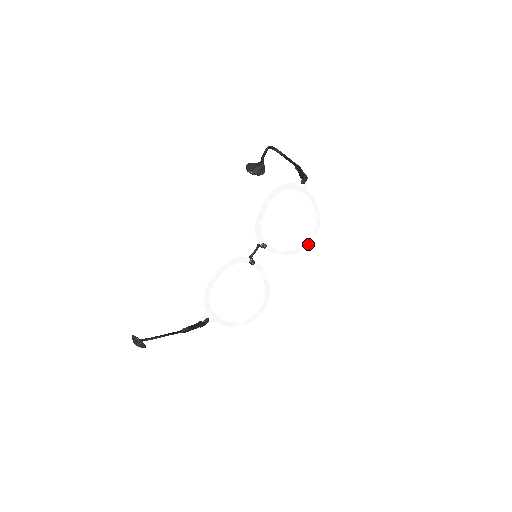
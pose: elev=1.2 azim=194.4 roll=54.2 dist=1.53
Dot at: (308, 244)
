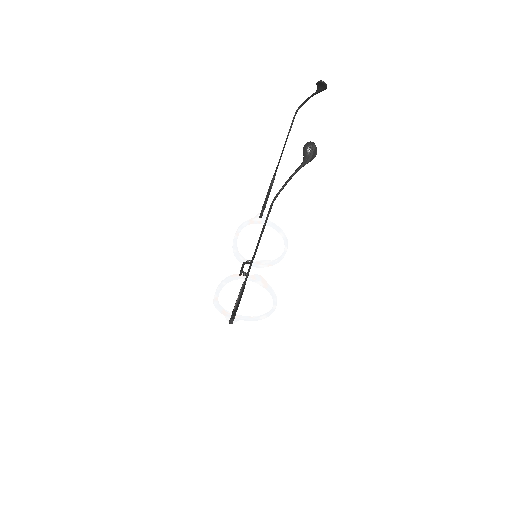
Dot at: (284, 254)
